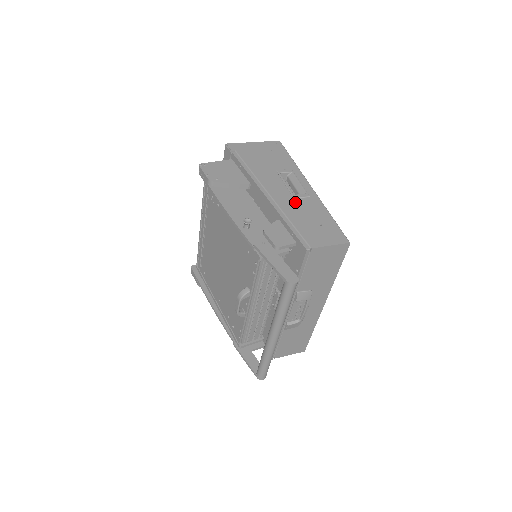
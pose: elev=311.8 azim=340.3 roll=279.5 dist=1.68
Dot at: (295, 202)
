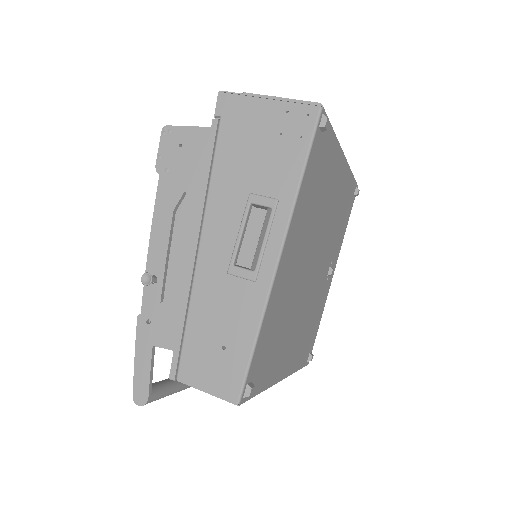
Dot at: (223, 282)
